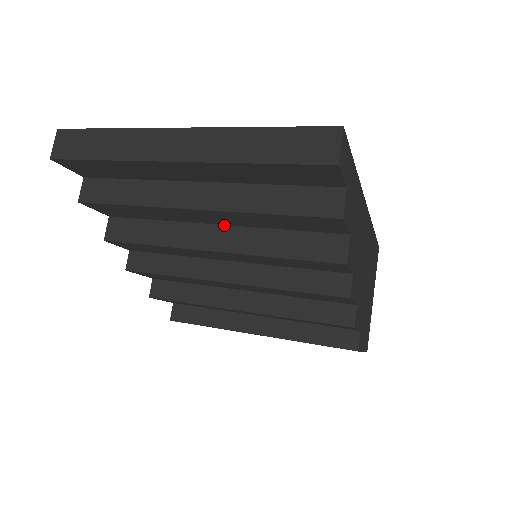
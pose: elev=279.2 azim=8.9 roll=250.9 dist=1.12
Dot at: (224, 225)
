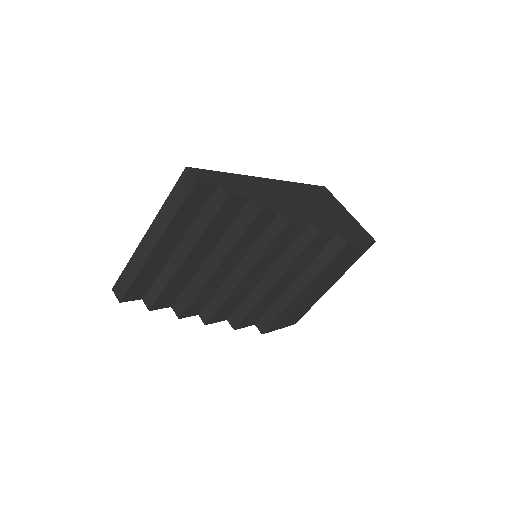
Dot at: (210, 254)
